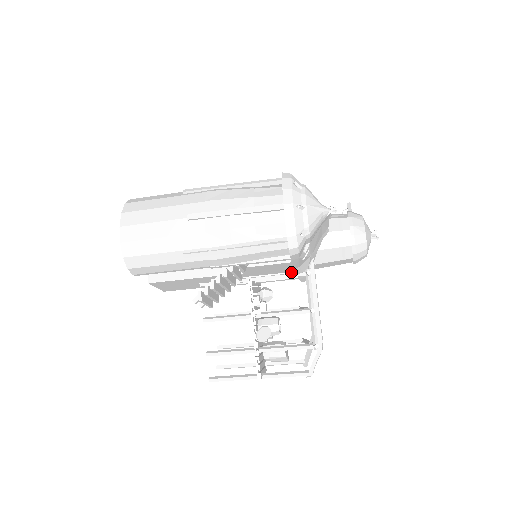
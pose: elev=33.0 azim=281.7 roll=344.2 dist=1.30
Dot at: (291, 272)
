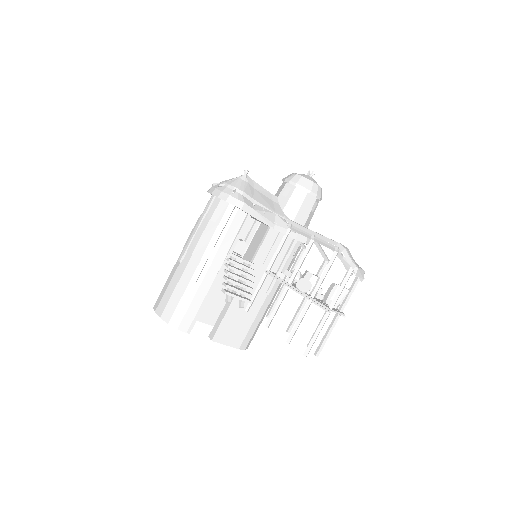
Dot at: (260, 222)
